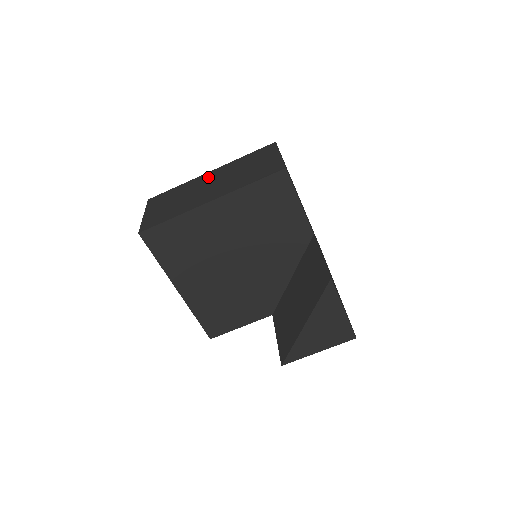
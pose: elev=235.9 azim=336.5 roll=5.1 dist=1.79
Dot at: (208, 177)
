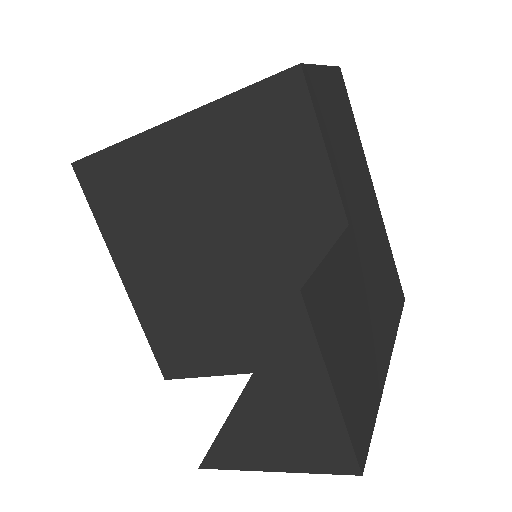
Dot at: occluded
